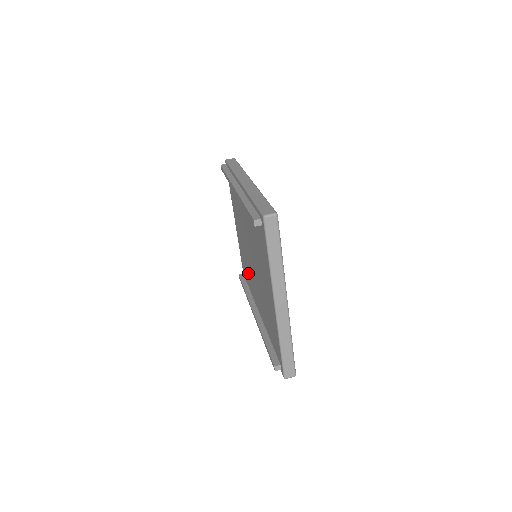
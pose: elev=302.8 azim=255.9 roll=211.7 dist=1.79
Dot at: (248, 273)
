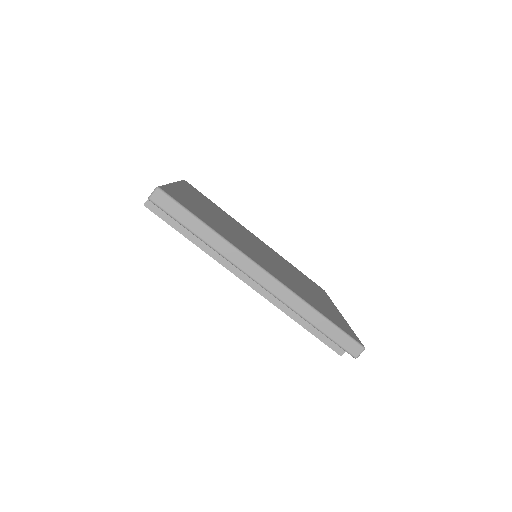
Dot at: occluded
